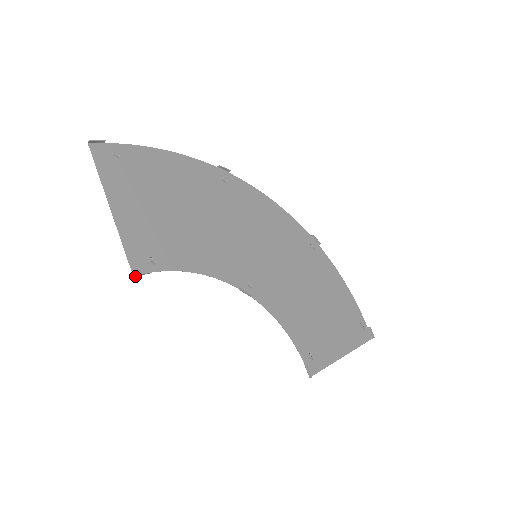
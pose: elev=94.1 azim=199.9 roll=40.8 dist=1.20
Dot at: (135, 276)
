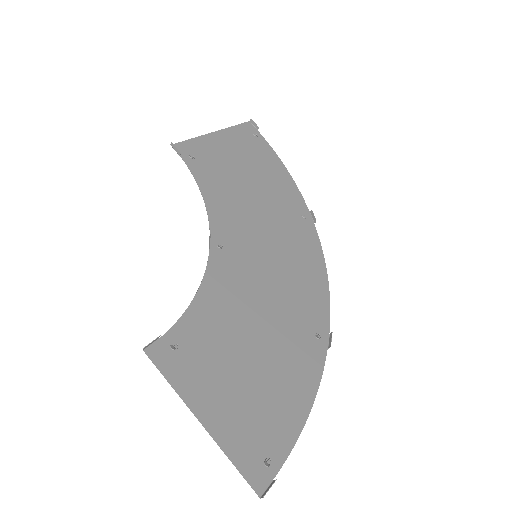
Dot at: (172, 145)
